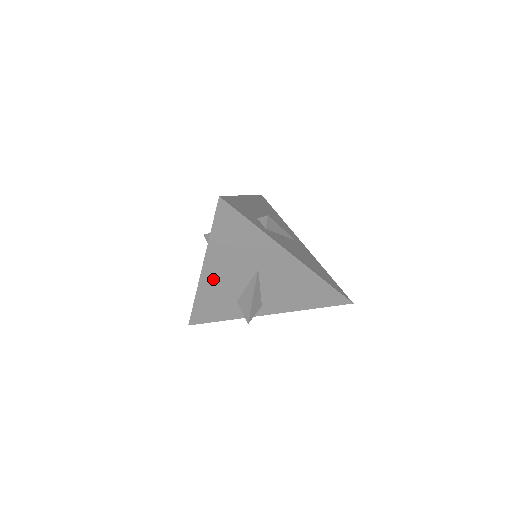
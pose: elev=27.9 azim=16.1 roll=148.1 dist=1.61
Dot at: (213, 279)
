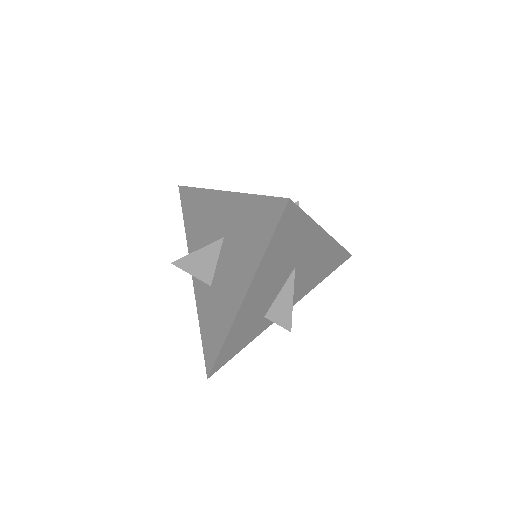
Dot at: (250, 306)
